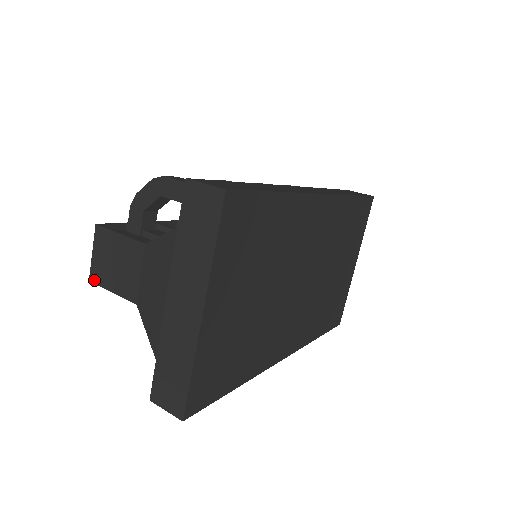
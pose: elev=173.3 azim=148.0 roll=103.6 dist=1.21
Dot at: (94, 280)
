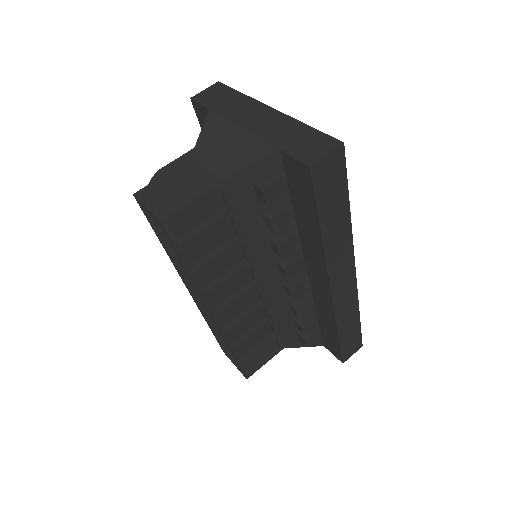
Dot at: (166, 216)
